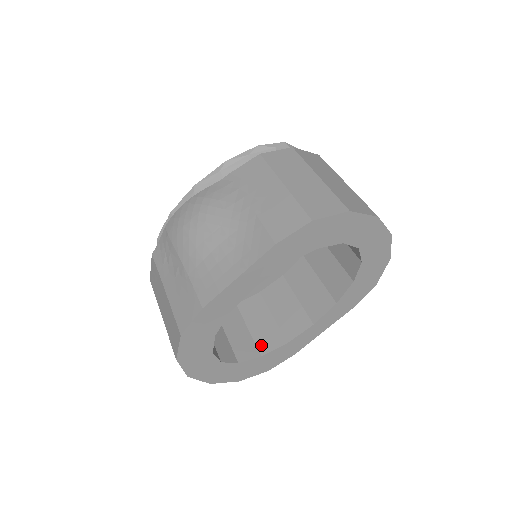
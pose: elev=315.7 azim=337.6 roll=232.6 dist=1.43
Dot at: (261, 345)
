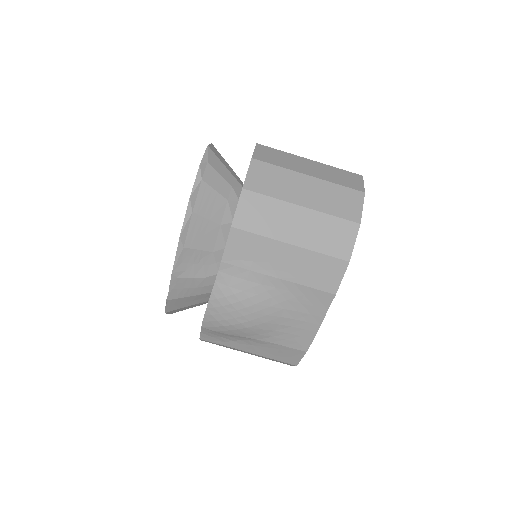
Dot at: occluded
